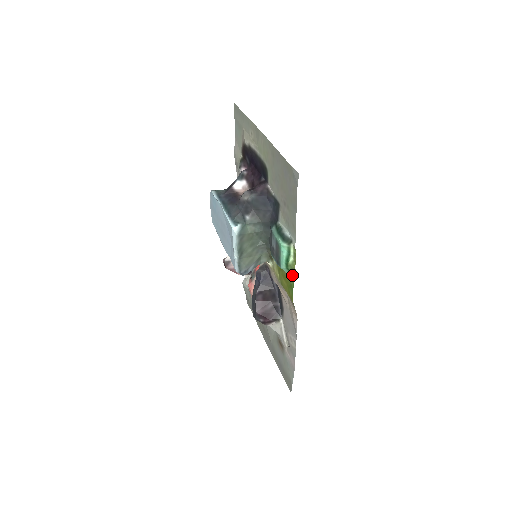
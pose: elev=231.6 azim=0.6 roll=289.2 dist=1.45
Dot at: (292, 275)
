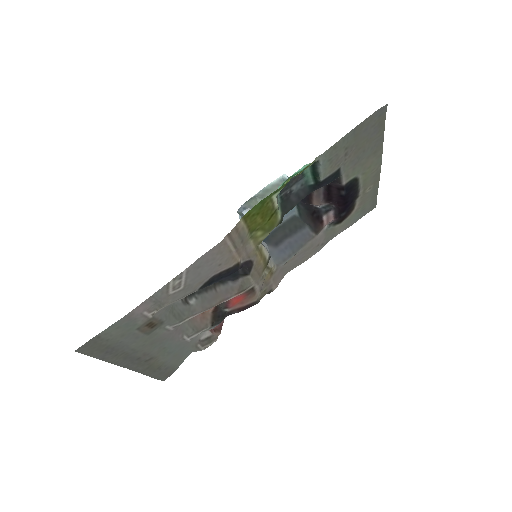
Dot at: (279, 191)
